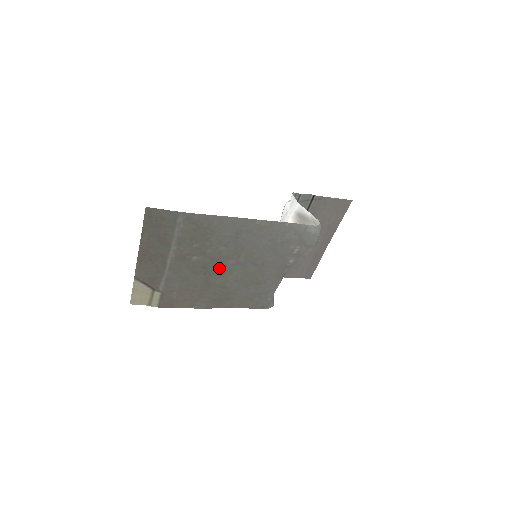
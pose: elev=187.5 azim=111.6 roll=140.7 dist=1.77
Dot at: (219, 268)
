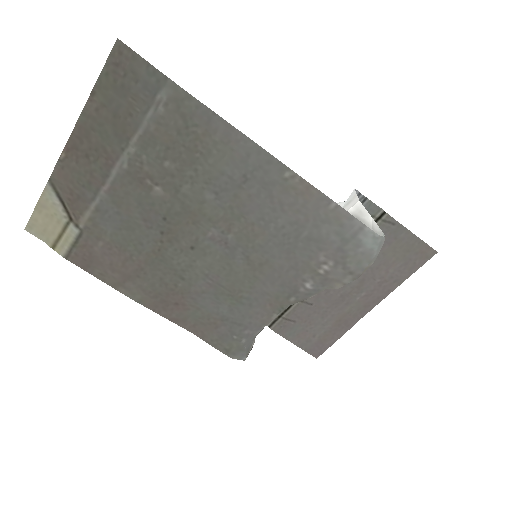
Dot at: (189, 234)
